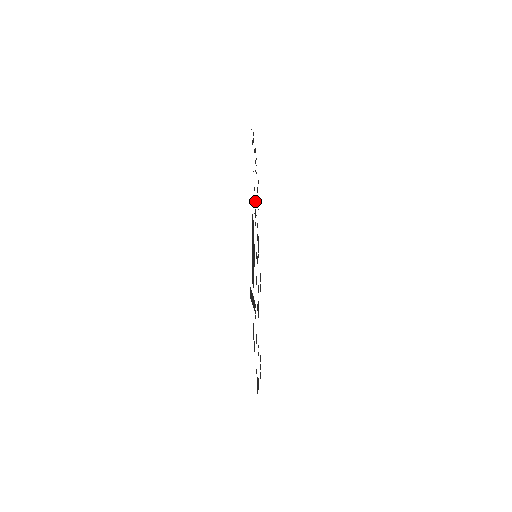
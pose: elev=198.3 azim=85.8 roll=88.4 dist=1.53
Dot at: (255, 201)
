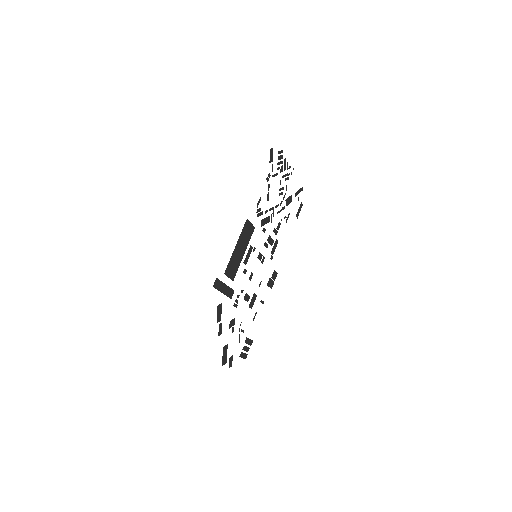
Dot at: (270, 210)
